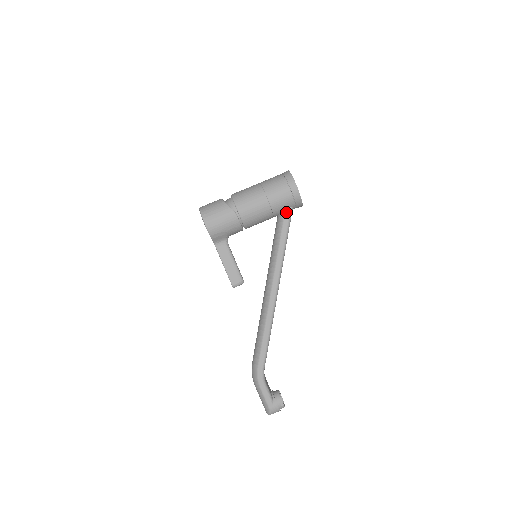
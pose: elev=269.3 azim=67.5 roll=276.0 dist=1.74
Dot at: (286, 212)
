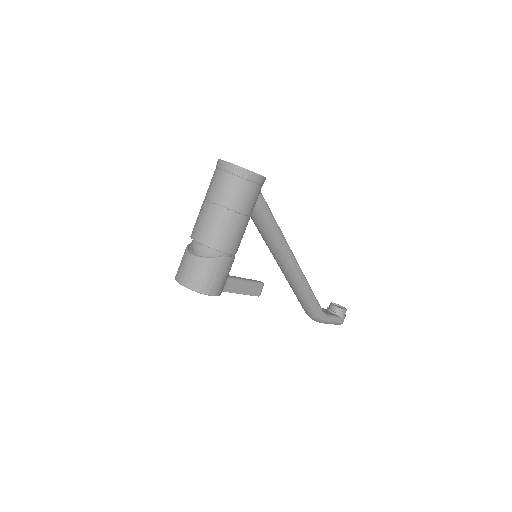
Dot at: (259, 201)
